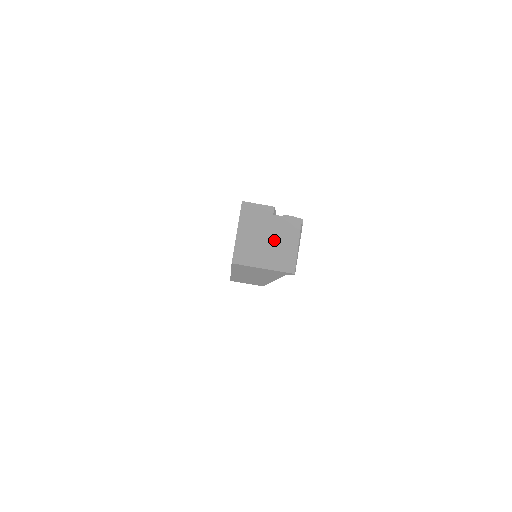
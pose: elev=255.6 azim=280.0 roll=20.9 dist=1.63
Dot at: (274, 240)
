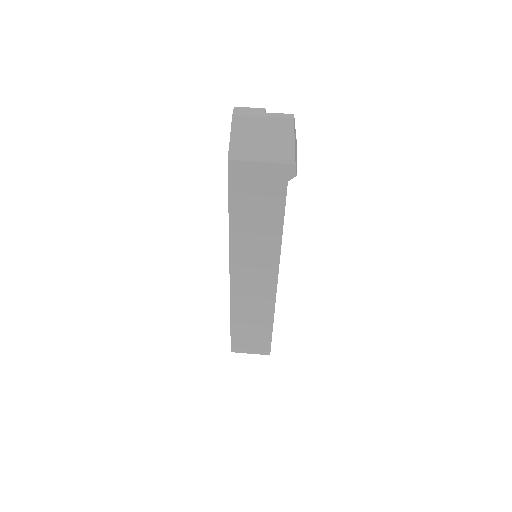
Dot at: (269, 132)
